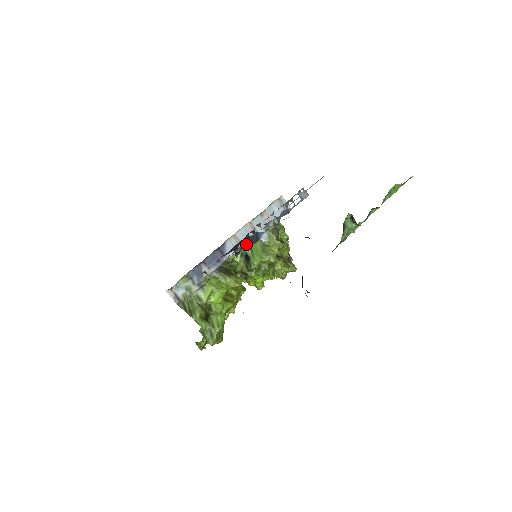
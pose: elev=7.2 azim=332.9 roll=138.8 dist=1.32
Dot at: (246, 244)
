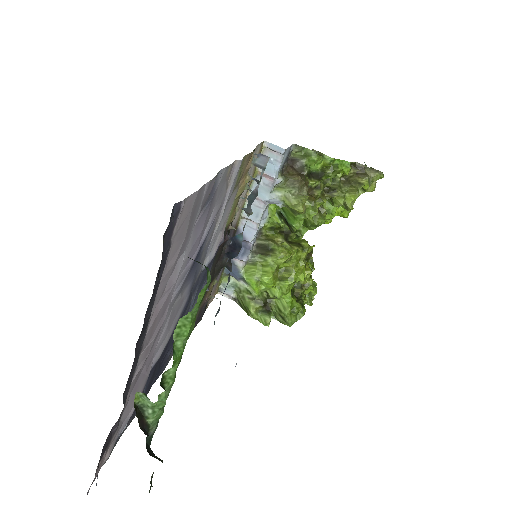
Dot at: (231, 255)
